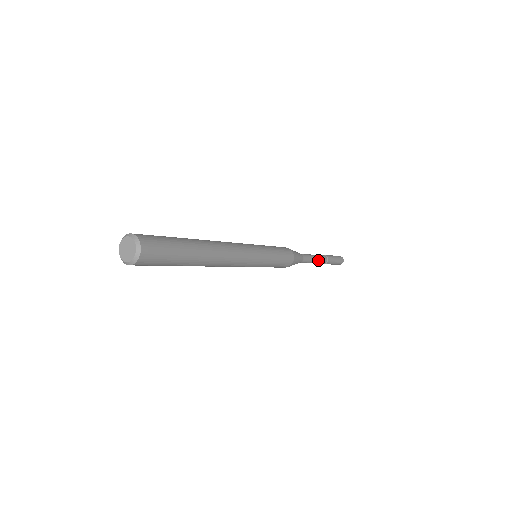
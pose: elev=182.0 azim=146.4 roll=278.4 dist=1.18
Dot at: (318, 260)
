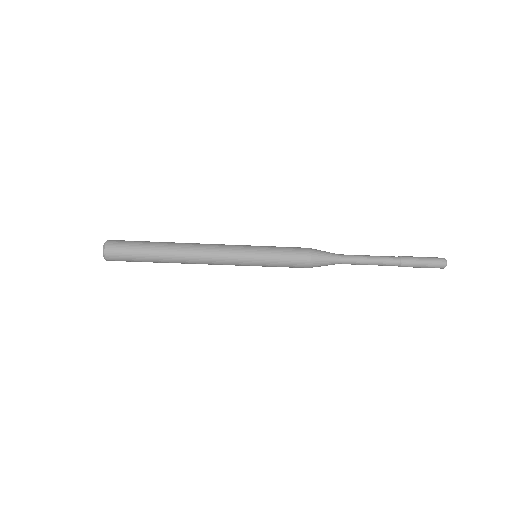
Dot at: (376, 263)
